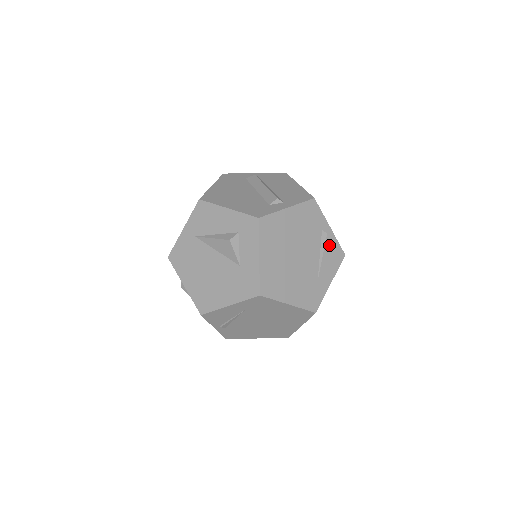
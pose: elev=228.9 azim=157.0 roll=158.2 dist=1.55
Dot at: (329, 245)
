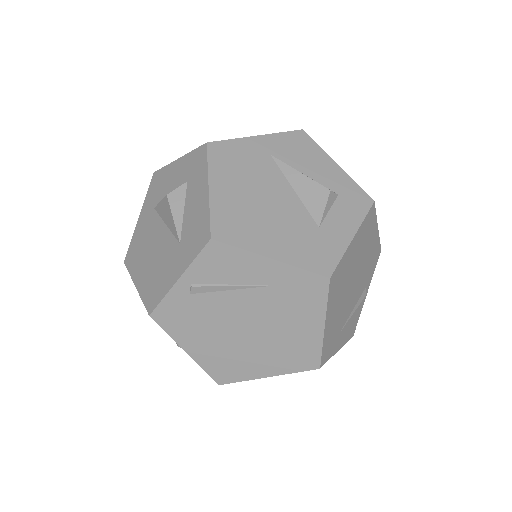
Dot at: (358, 308)
